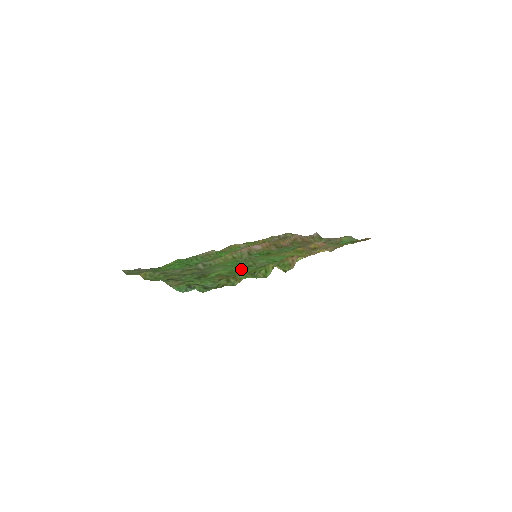
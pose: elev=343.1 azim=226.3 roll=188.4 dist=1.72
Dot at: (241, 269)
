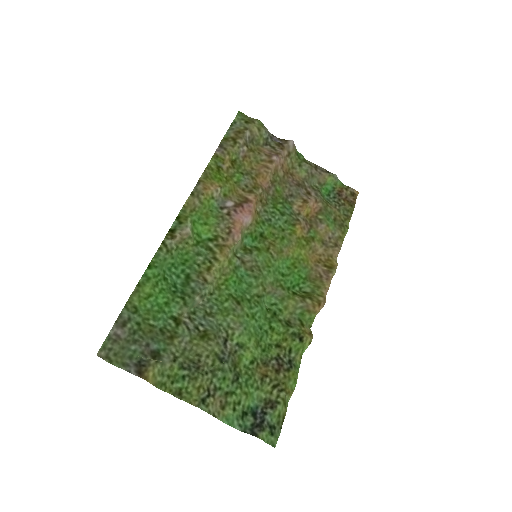
Dot at: (260, 319)
